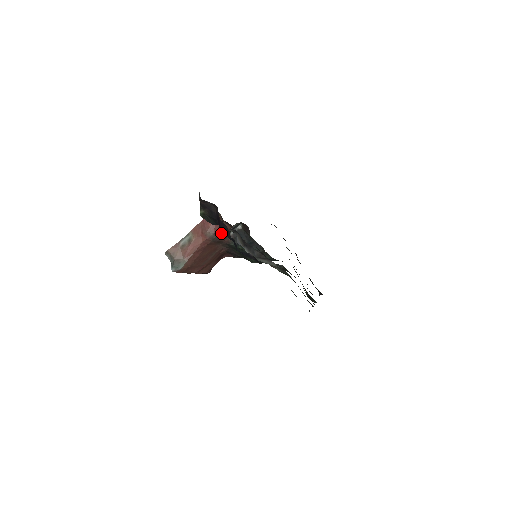
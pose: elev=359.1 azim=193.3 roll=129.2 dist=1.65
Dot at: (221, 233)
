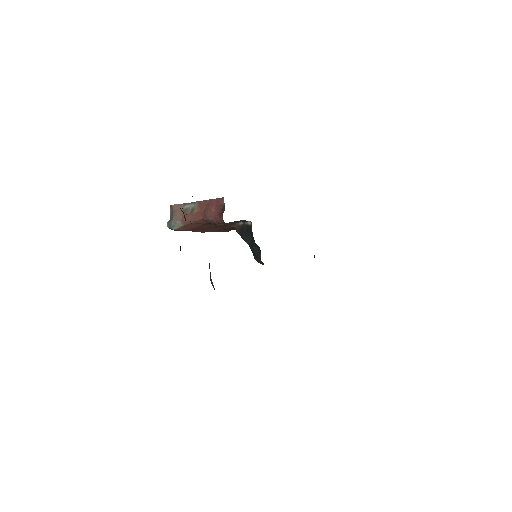
Dot at: (218, 224)
